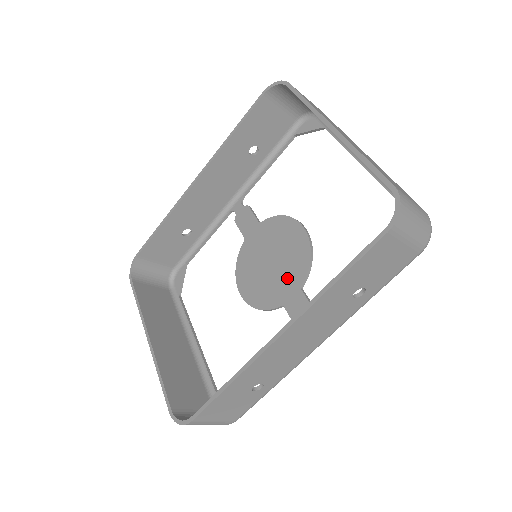
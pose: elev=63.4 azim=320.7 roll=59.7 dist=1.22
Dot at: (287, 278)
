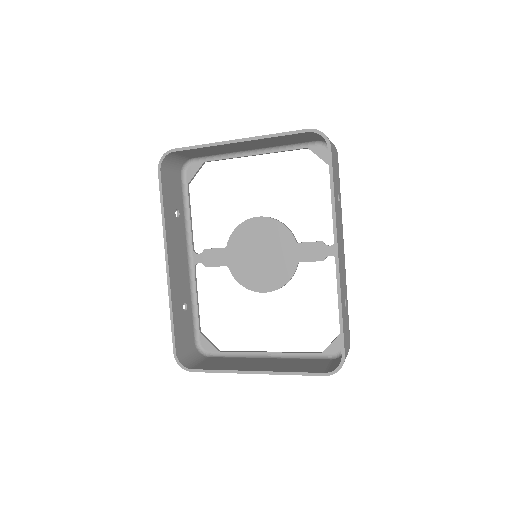
Dot at: (283, 249)
